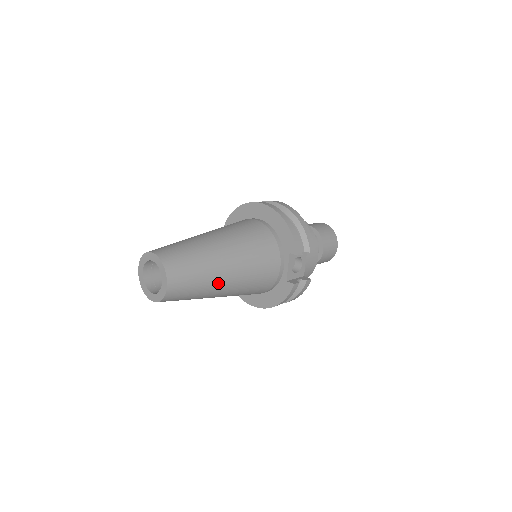
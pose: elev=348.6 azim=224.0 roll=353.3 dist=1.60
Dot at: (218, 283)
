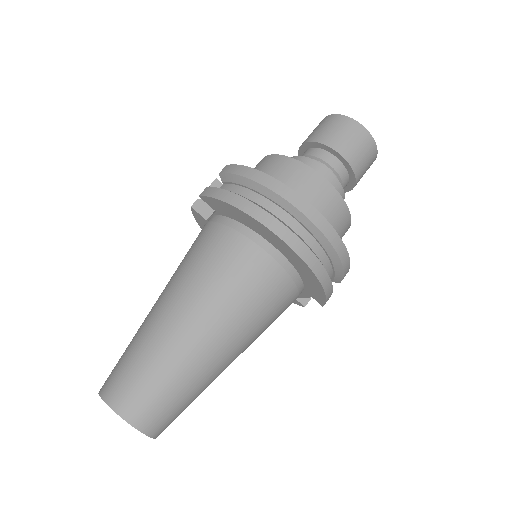
Dot at: occluded
